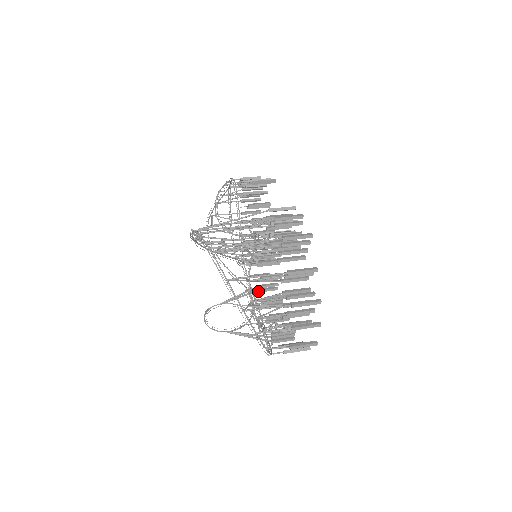
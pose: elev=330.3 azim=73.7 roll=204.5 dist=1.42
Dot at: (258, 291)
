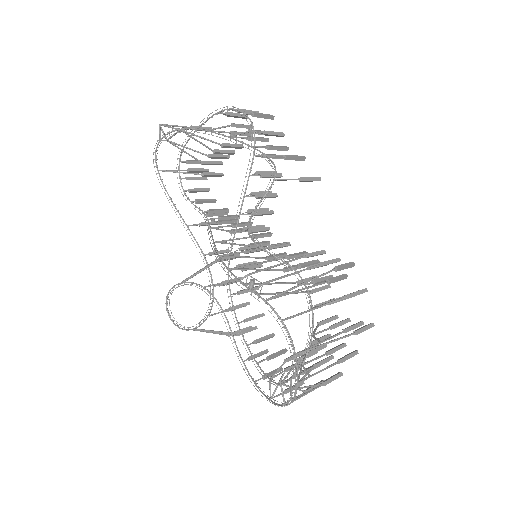
Dot at: occluded
